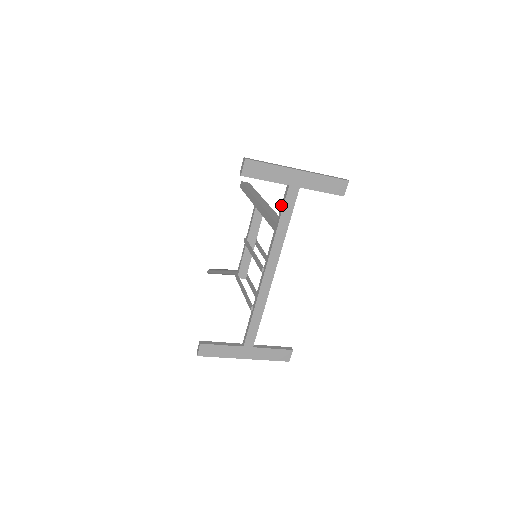
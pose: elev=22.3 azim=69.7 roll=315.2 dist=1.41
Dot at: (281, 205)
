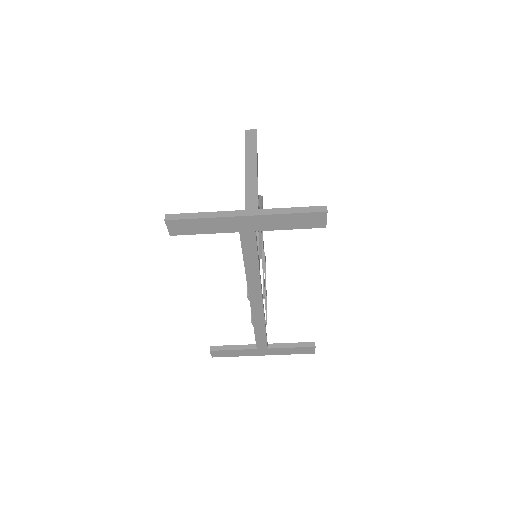
Dot at: occluded
